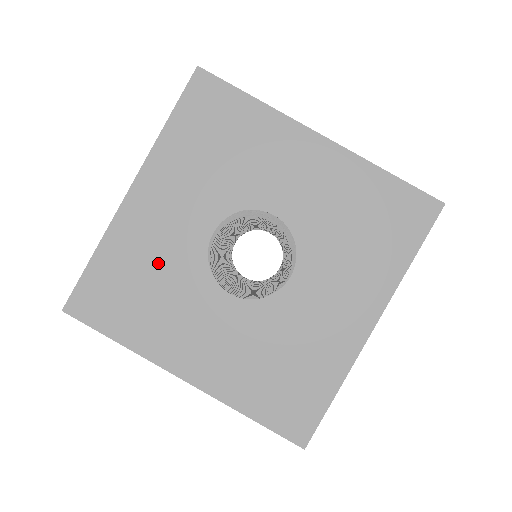
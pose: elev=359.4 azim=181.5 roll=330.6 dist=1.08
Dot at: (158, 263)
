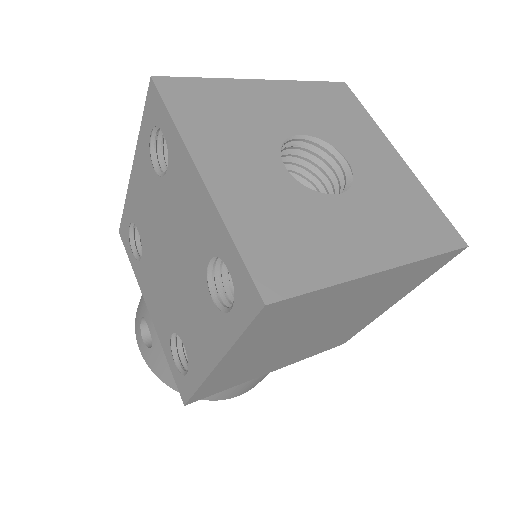
Dot at: (247, 115)
